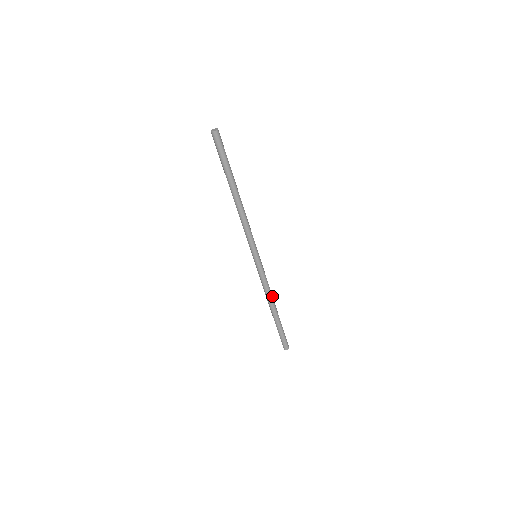
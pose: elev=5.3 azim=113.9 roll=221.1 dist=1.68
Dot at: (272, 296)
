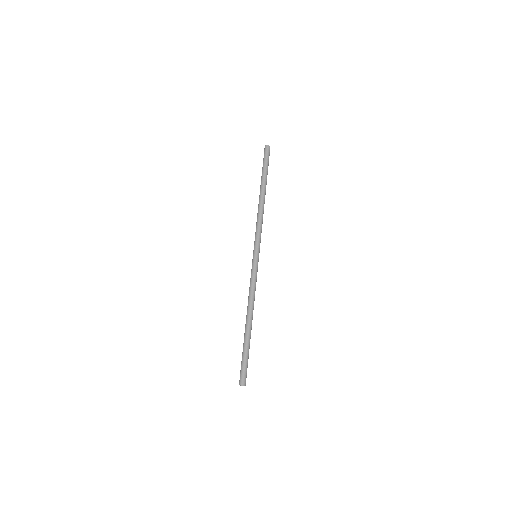
Dot at: (253, 306)
